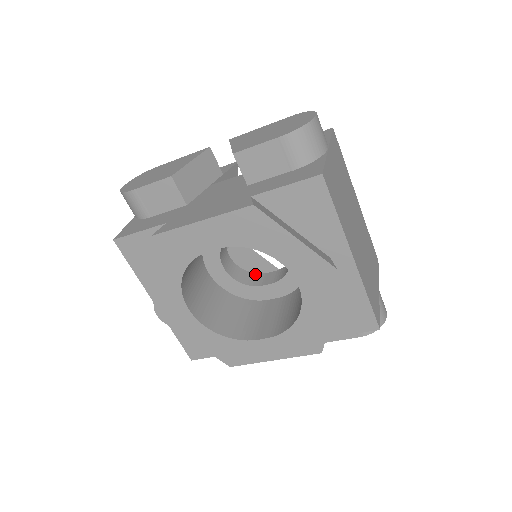
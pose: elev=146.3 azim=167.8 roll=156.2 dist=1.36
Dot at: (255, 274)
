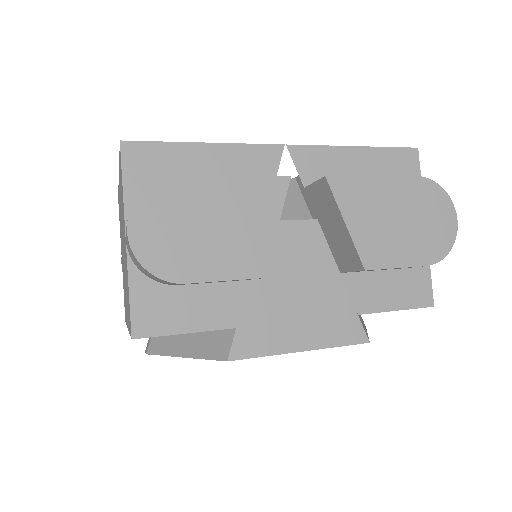
Dot at: occluded
